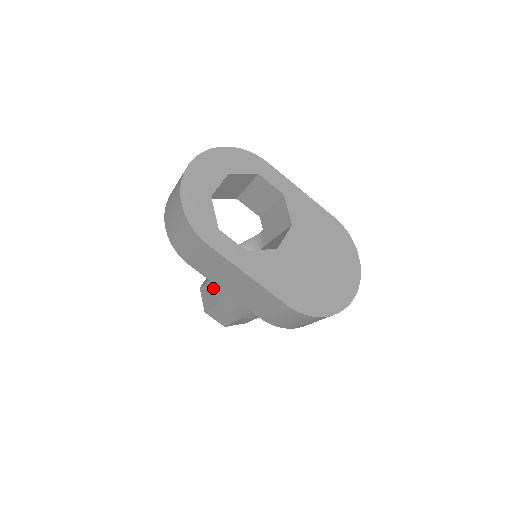
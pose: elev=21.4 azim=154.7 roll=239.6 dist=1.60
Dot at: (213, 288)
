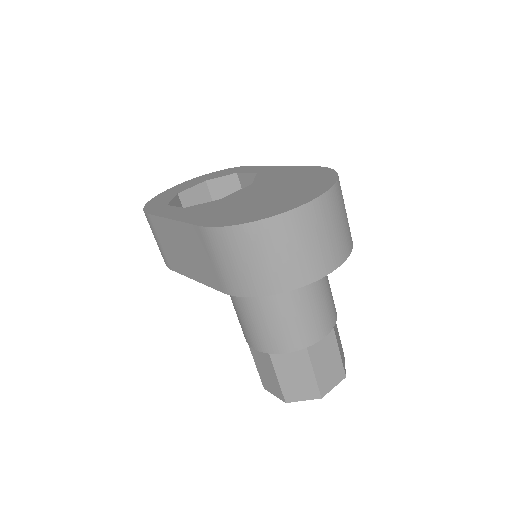
Dot at: occluded
